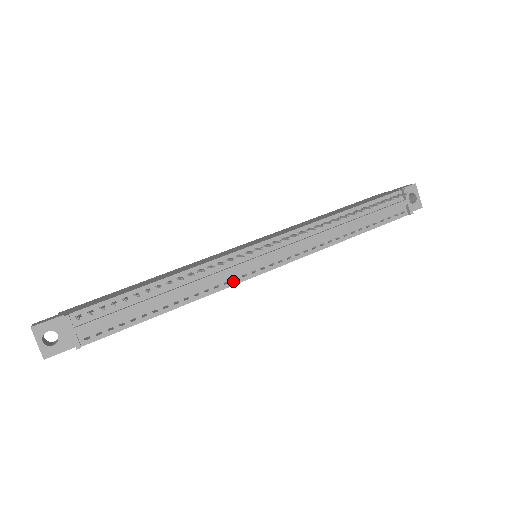
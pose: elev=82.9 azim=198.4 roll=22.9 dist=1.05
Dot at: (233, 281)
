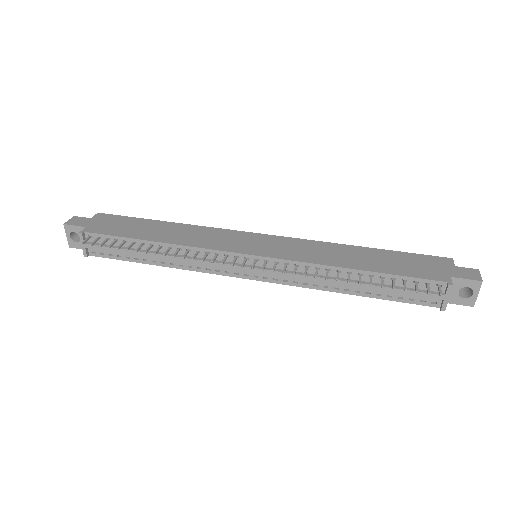
Dot at: (215, 271)
